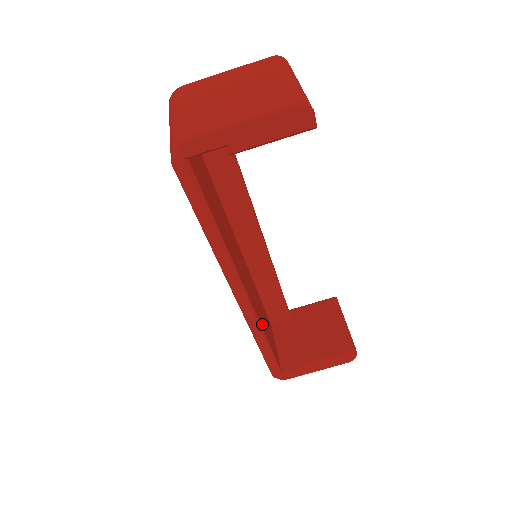
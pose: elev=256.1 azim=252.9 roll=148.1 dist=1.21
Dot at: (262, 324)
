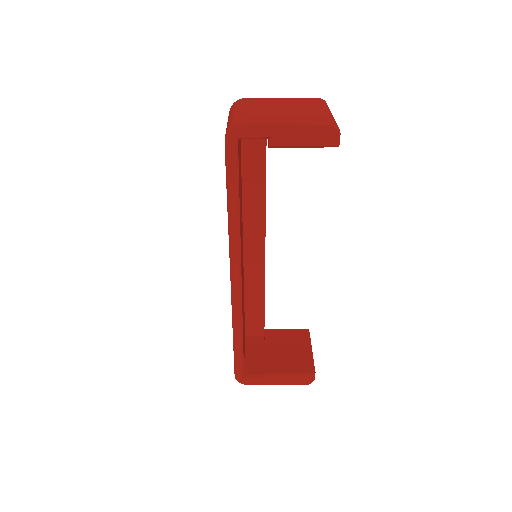
Dot at: occluded
